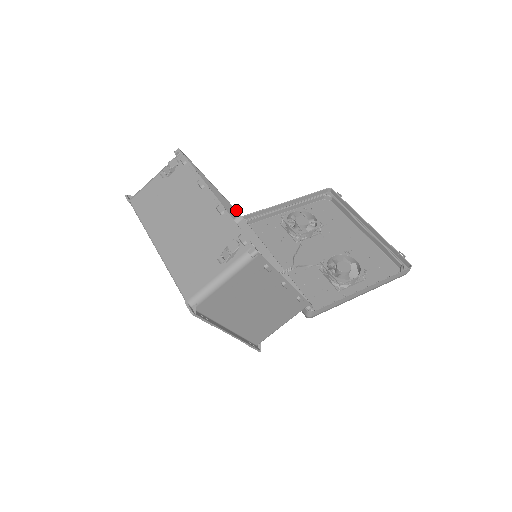
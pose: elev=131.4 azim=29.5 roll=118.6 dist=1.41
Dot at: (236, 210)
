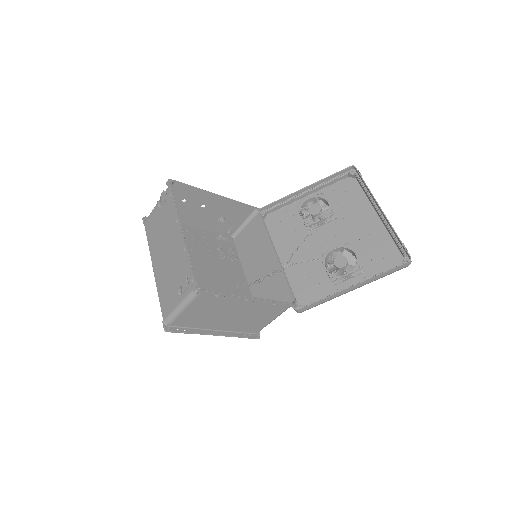
Dot at: (250, 206)
